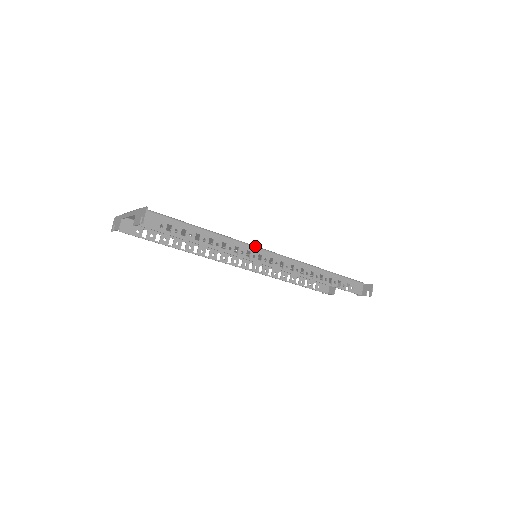
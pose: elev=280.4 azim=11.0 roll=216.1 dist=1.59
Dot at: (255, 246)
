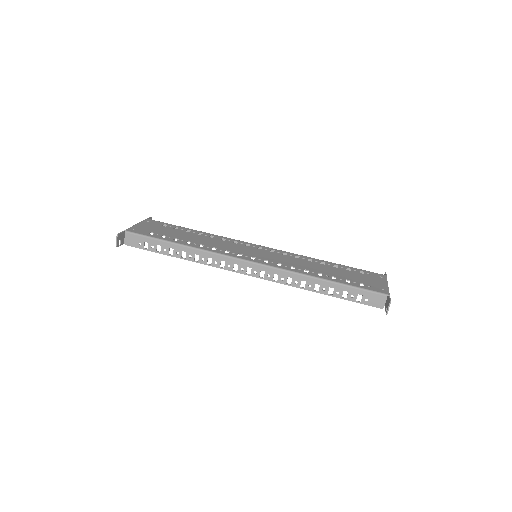
Dot at: (230, 256)
